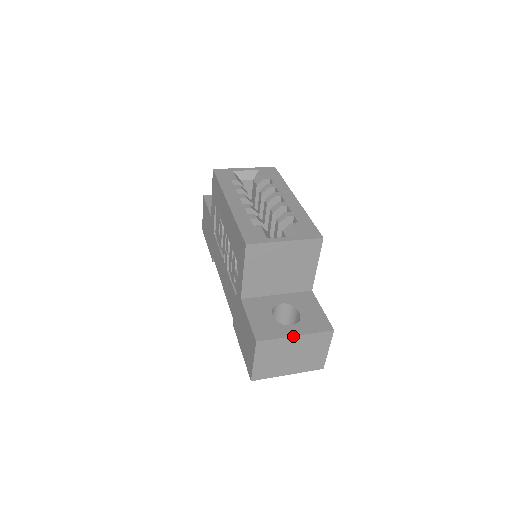
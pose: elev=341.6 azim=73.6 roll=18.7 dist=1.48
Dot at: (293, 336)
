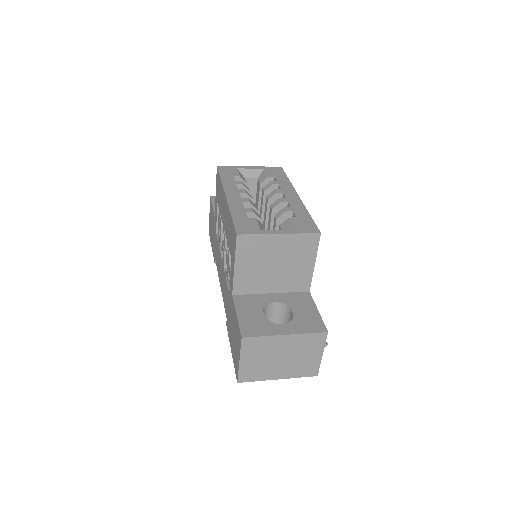
Dot at: (282, 335)
